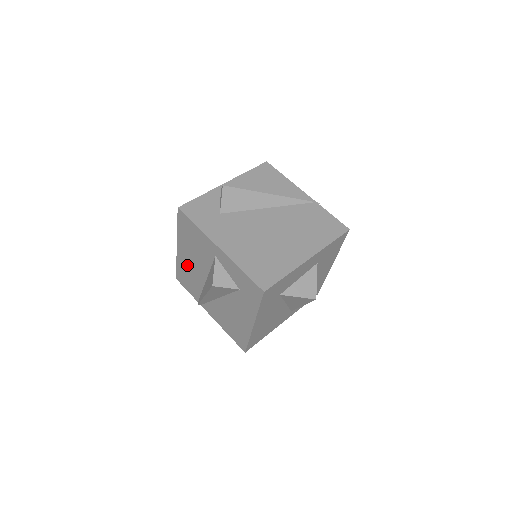
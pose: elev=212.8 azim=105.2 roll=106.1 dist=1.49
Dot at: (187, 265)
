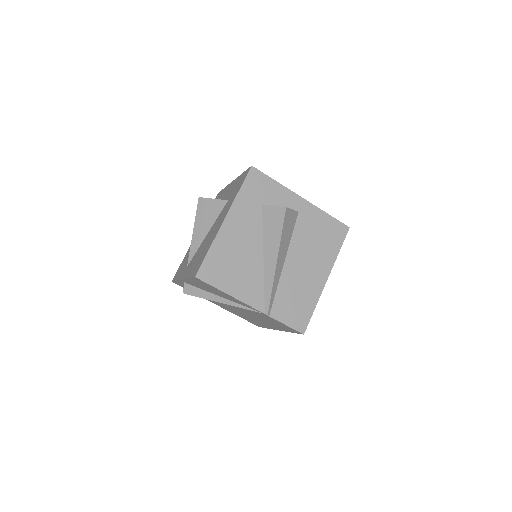
Dot at: occluded
